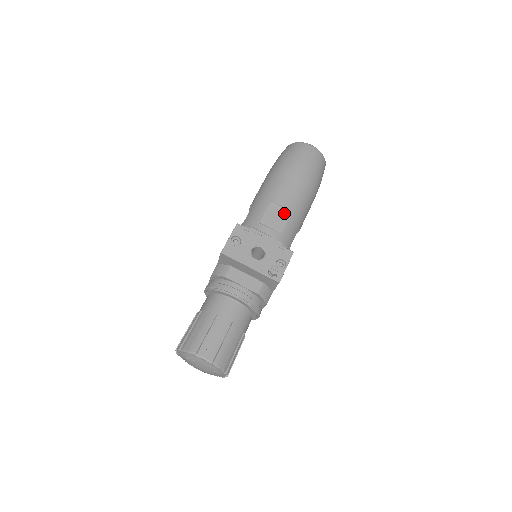
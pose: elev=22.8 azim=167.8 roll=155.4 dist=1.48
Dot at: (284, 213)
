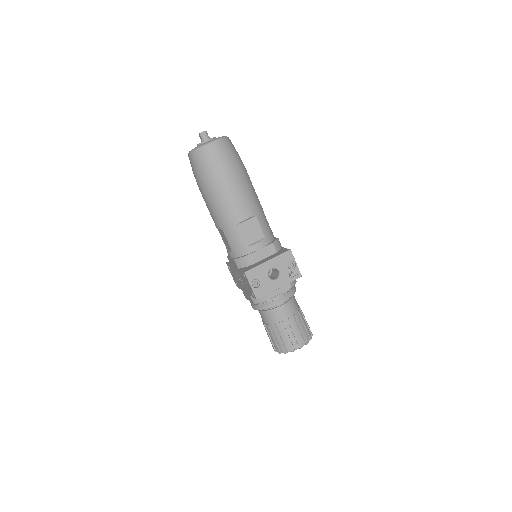
Dot at: (252, 221)
